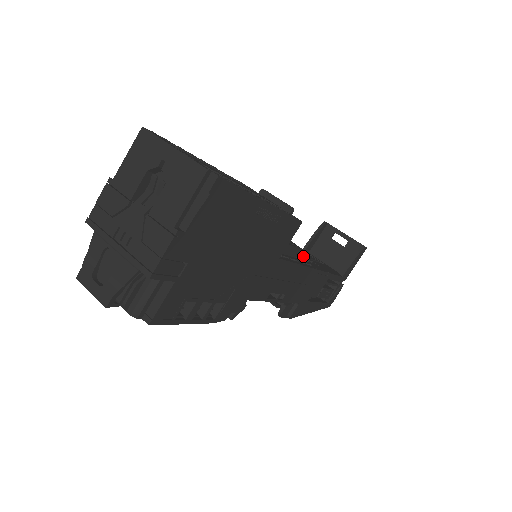
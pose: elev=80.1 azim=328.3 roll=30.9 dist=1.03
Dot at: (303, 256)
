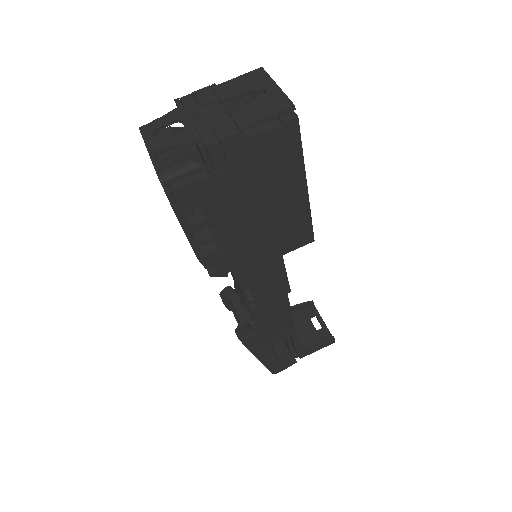
Dot at: occluded
